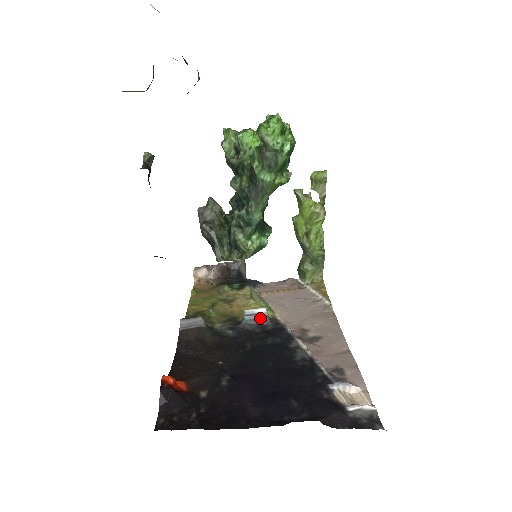
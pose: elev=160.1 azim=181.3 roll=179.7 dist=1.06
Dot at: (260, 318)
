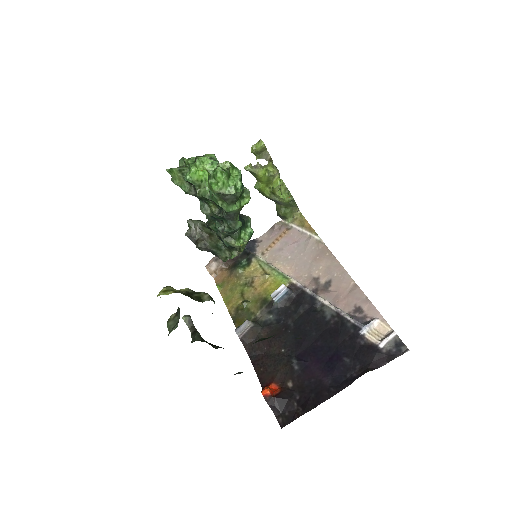
Dot at: (284, 294)
